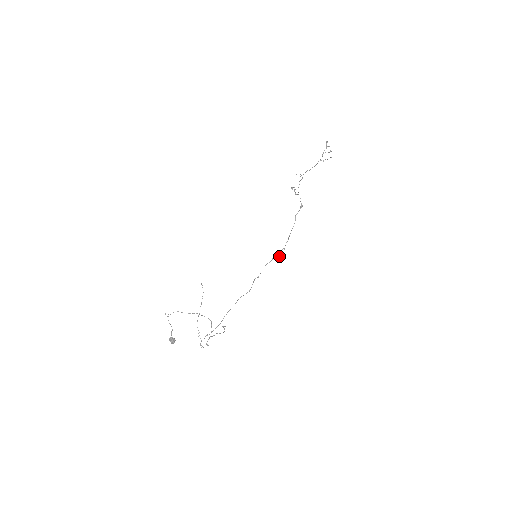
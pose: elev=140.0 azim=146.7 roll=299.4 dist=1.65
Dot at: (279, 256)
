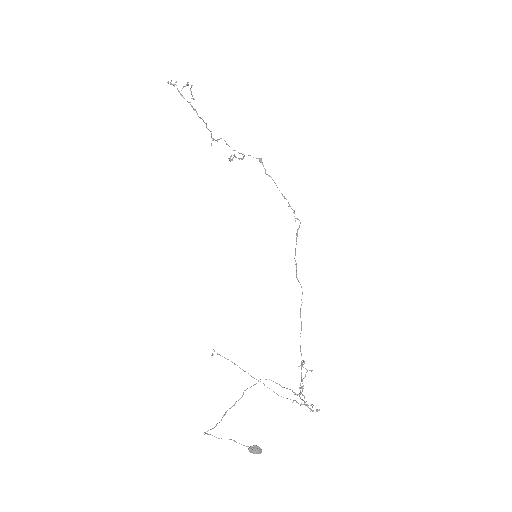
Dot at: (299, 225)
